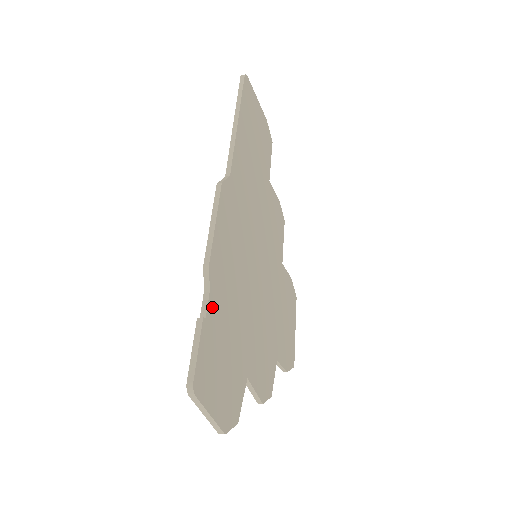
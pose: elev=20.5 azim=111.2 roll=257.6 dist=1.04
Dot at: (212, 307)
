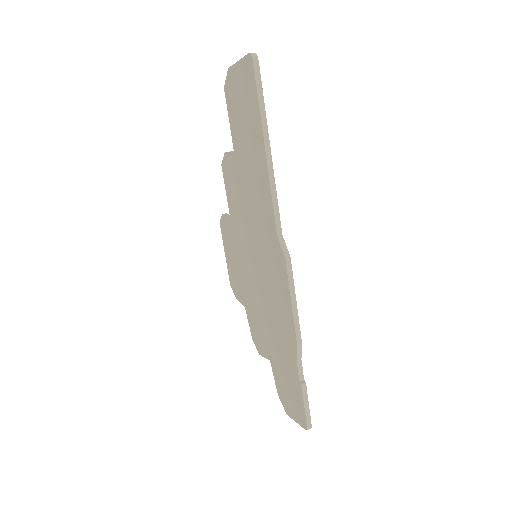
Dot at: (299, 365)
